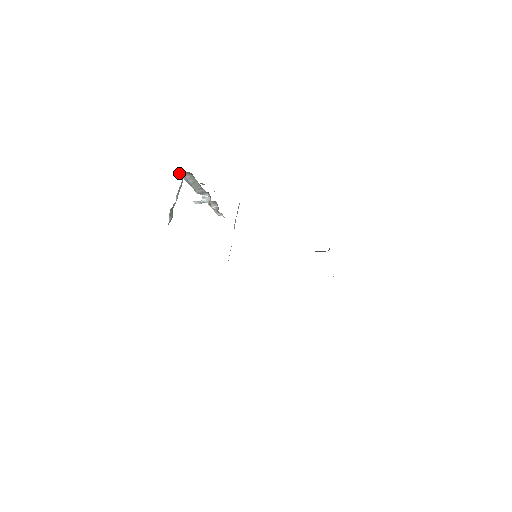
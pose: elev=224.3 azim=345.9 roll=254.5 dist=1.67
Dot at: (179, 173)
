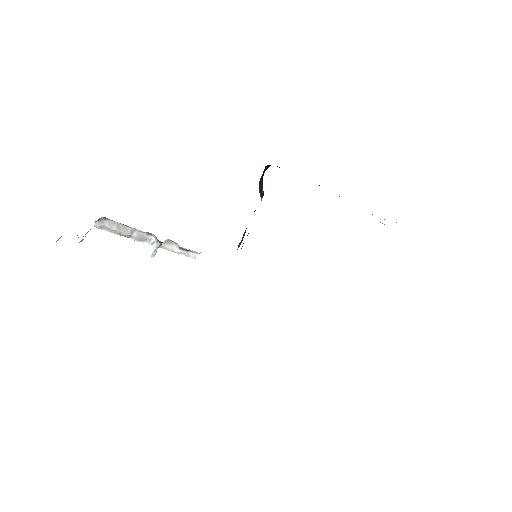
Dot at: occluded
